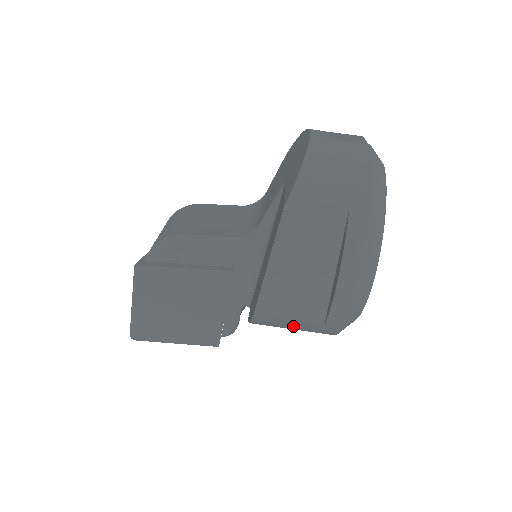
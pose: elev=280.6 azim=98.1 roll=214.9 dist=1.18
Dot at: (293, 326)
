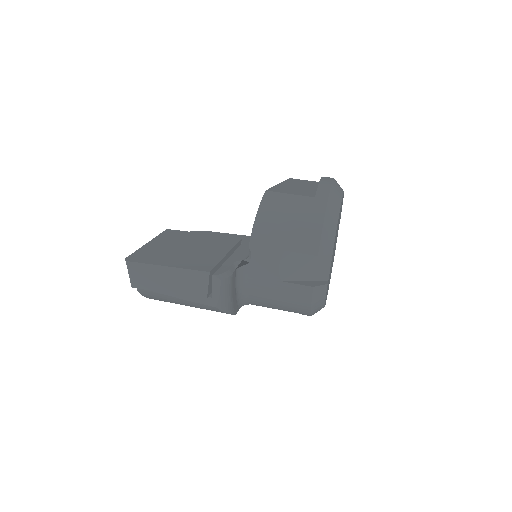
Dot at: (292, 205)
